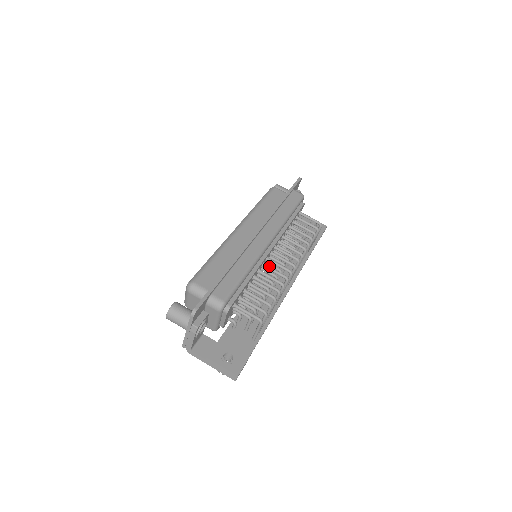
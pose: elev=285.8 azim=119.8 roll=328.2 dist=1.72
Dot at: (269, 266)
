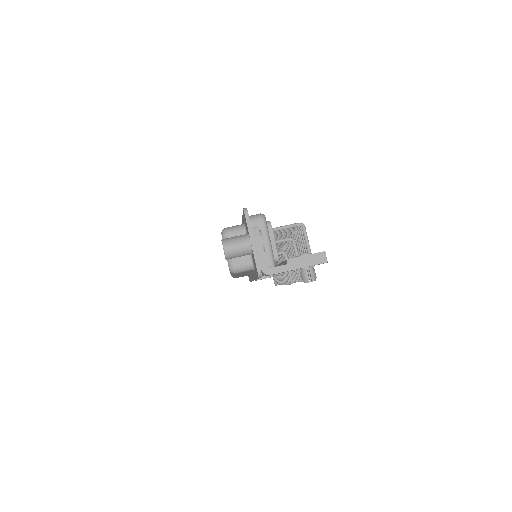
Dot at: occluded
